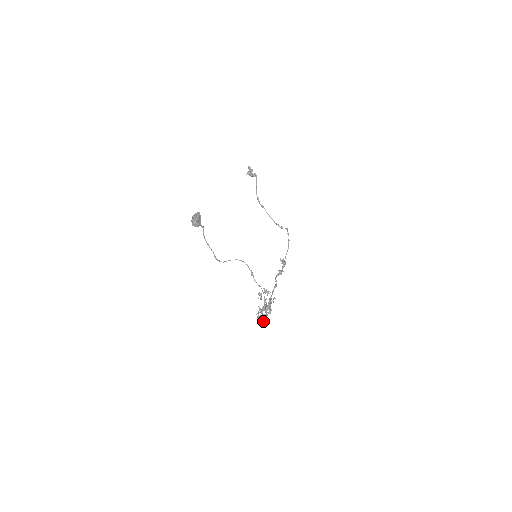
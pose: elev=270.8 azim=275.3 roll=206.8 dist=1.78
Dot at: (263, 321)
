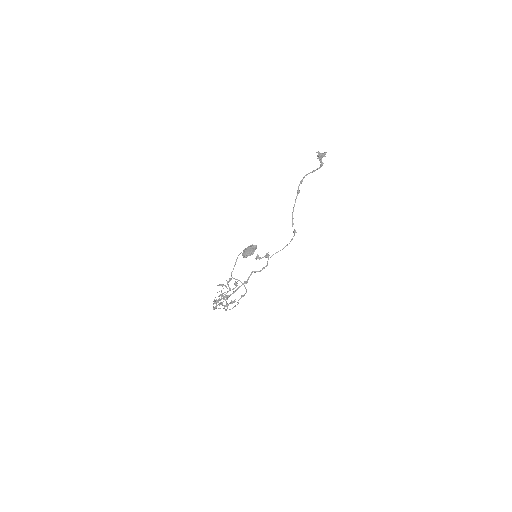
Dot at: occluded
